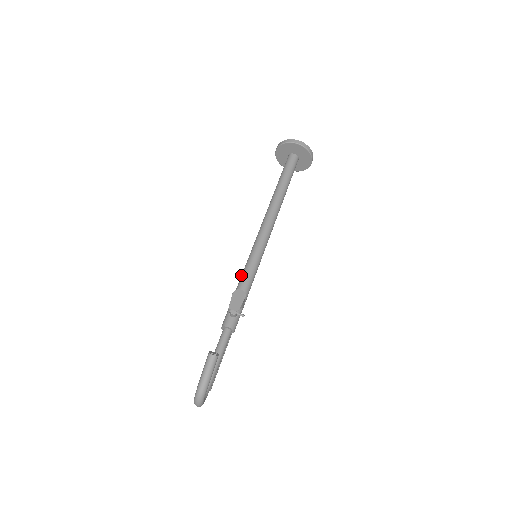
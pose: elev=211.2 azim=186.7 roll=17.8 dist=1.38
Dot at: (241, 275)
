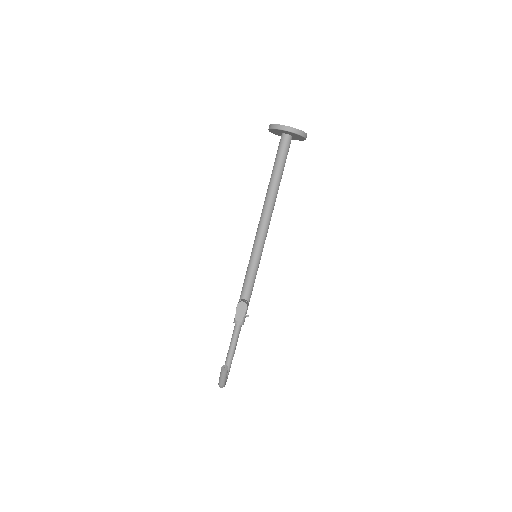
Dot at: (245, 277)
